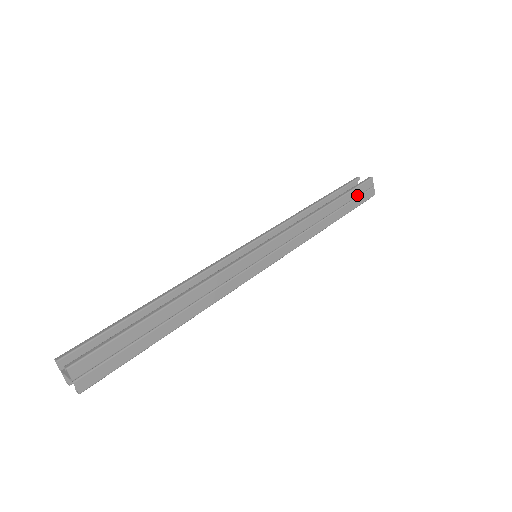
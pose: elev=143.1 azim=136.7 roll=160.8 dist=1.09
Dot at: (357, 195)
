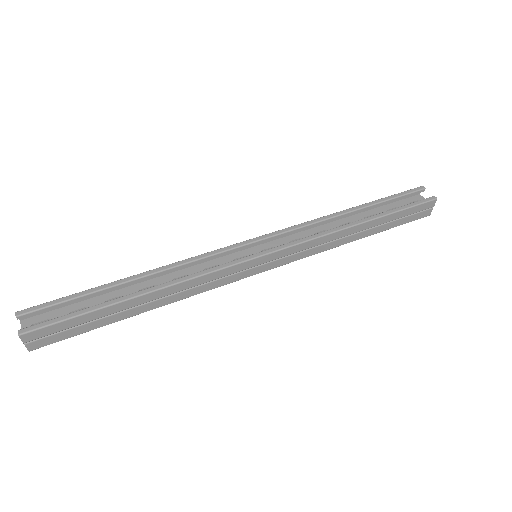
Dot at: (406, 215)
